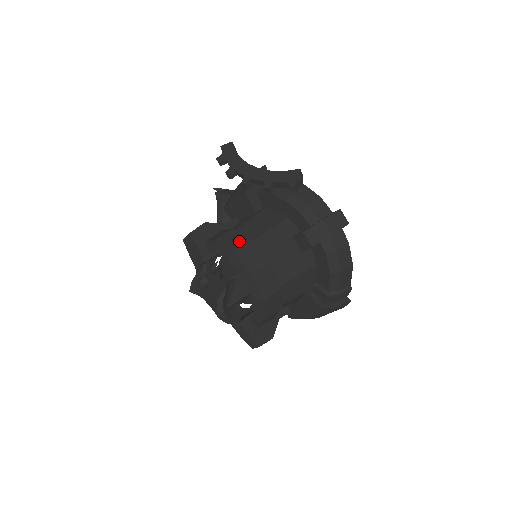
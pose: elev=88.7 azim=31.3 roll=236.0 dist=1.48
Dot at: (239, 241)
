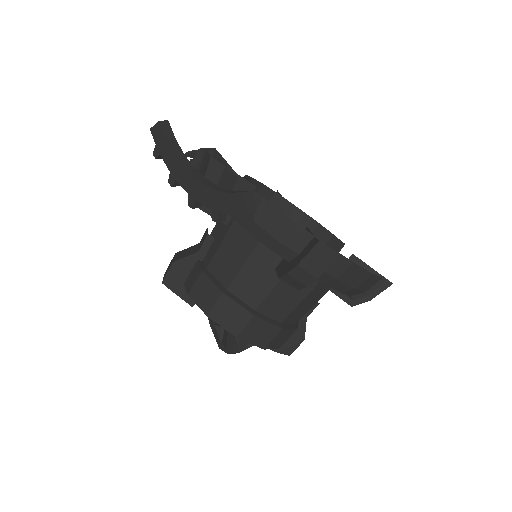
Dot at: (210, 297)
